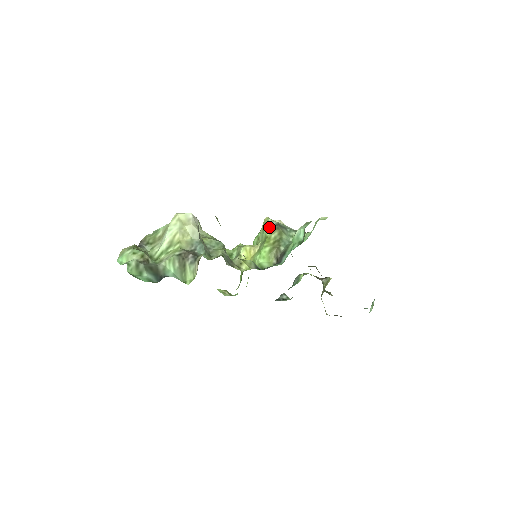
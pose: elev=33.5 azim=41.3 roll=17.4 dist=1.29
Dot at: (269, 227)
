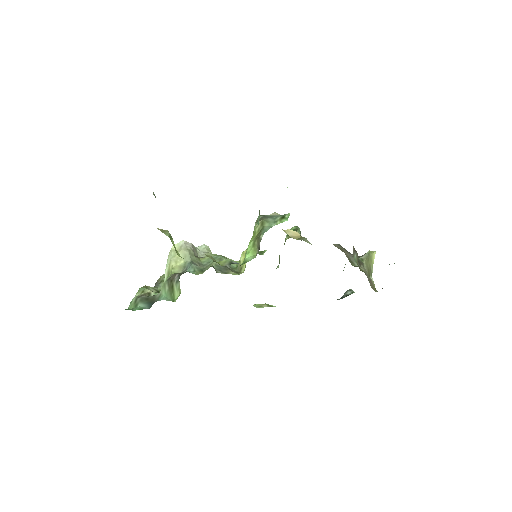
Dot at: (255, 223)
